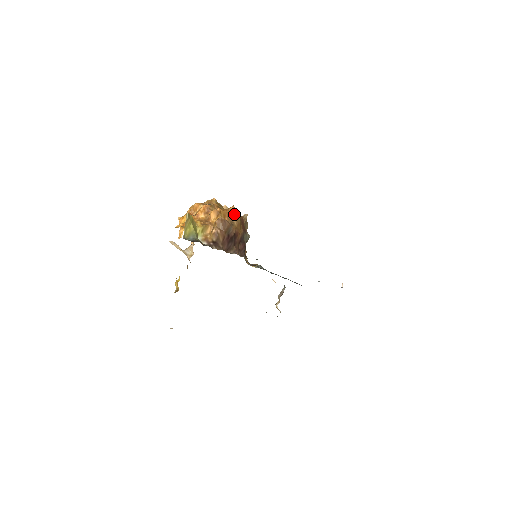
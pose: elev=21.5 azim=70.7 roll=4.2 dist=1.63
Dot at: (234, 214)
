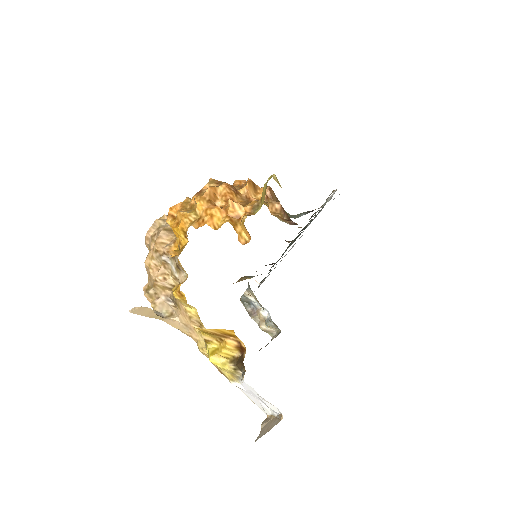
Dot at: occluded
